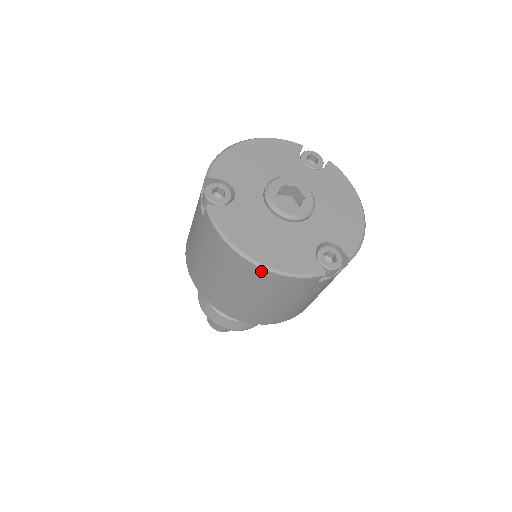
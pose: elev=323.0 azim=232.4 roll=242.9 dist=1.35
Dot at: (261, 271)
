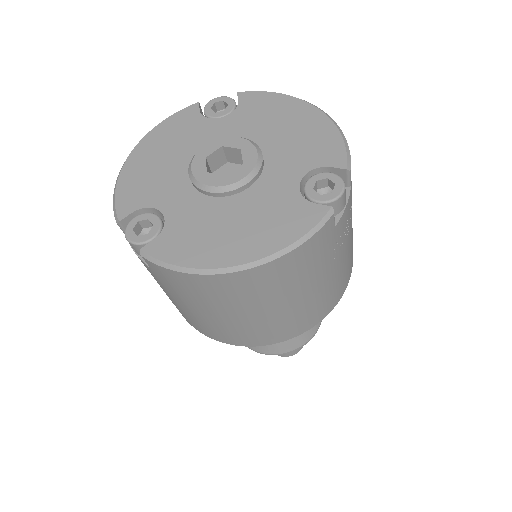
Dot at: (258, 271)
